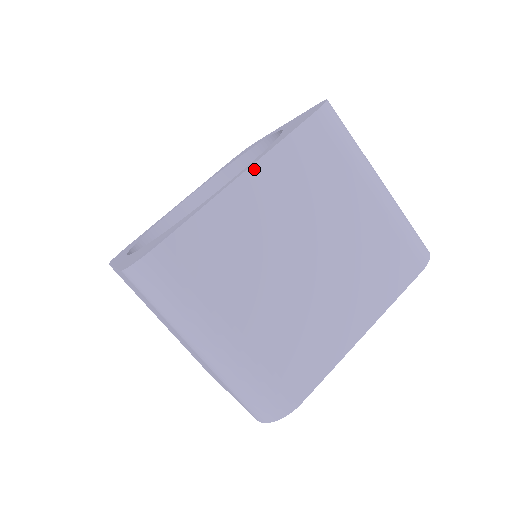
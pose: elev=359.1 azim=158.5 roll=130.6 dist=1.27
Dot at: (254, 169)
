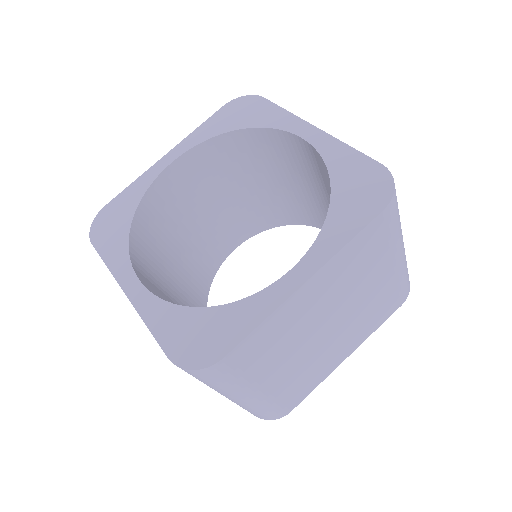
Dot at: (316, 276)
